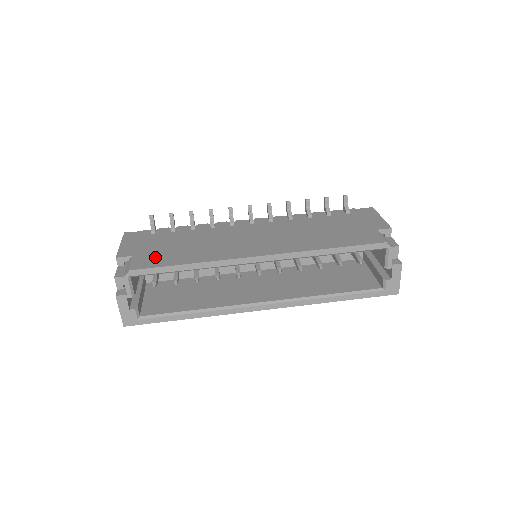
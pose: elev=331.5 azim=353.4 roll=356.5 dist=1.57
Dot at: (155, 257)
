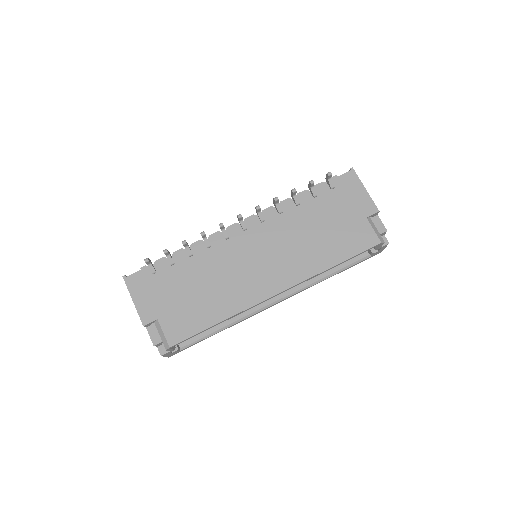
Dot at: (183, 320)
